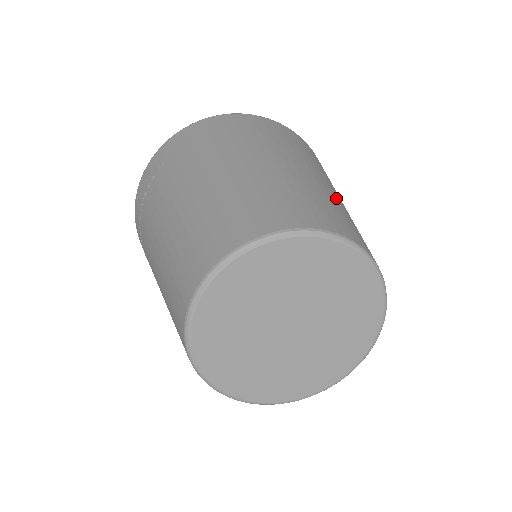
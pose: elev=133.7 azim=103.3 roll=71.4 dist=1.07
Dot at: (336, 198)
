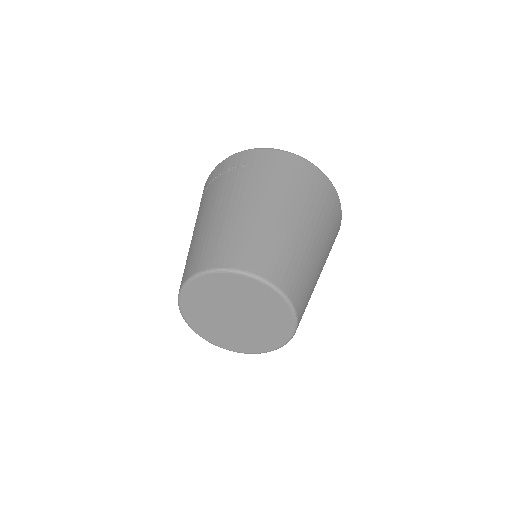
Dot at: (314, 265)
